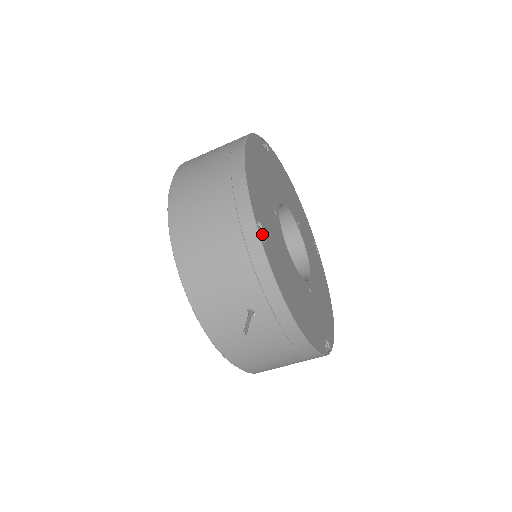
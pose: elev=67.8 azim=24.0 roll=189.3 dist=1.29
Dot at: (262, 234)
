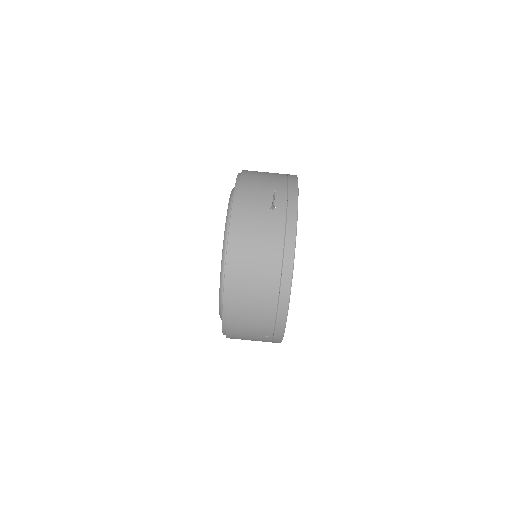
Dot at: occluded
